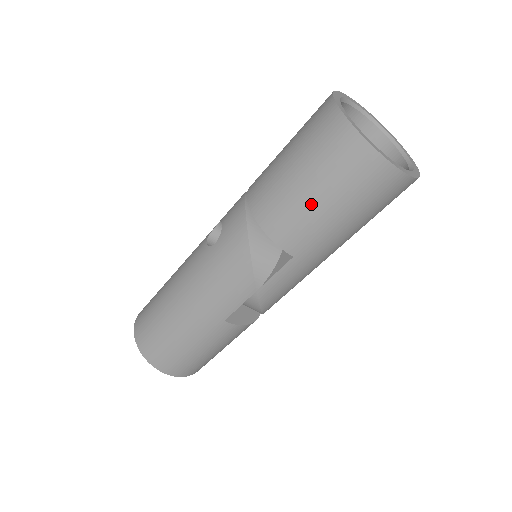
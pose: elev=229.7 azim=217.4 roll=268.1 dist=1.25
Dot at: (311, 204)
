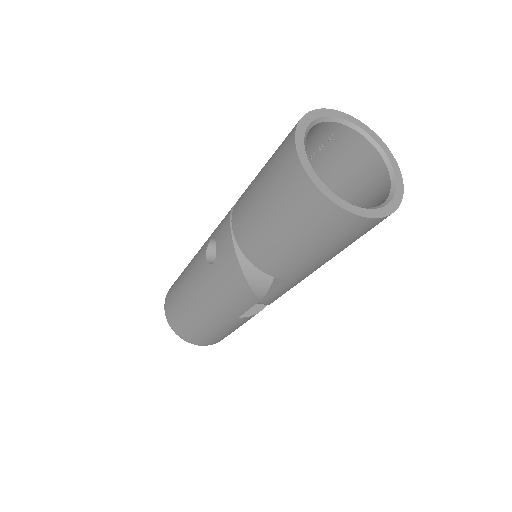
Dot at: (292, 248)
